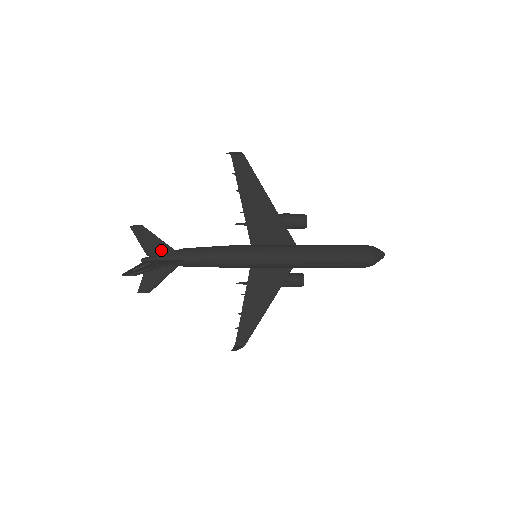
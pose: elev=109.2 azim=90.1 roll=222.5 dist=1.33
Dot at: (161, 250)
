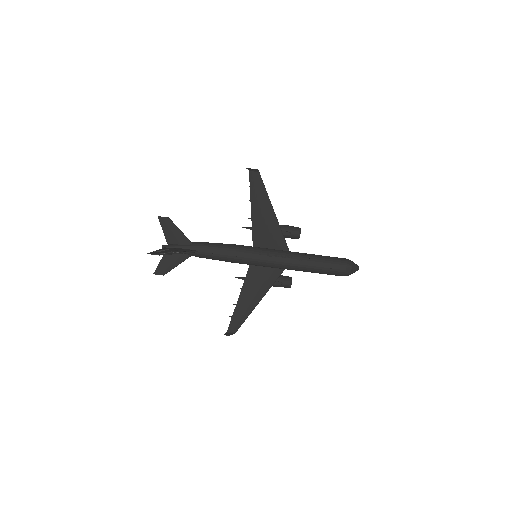
Dot at: (180, 240)
